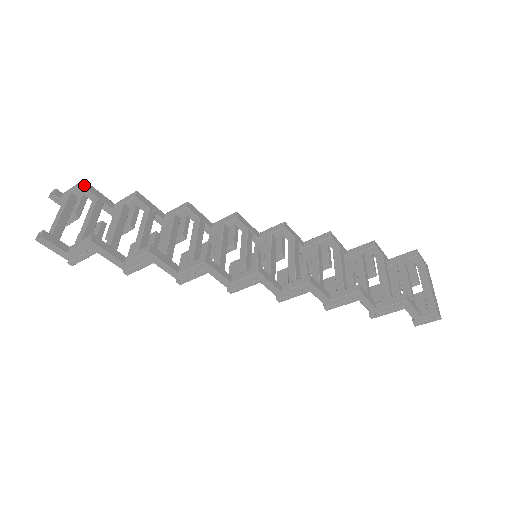
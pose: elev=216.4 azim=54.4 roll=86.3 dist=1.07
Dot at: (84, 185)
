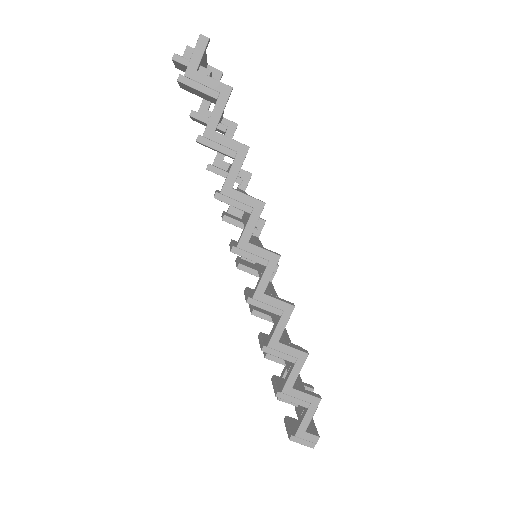
Dot at: (222, 75)
